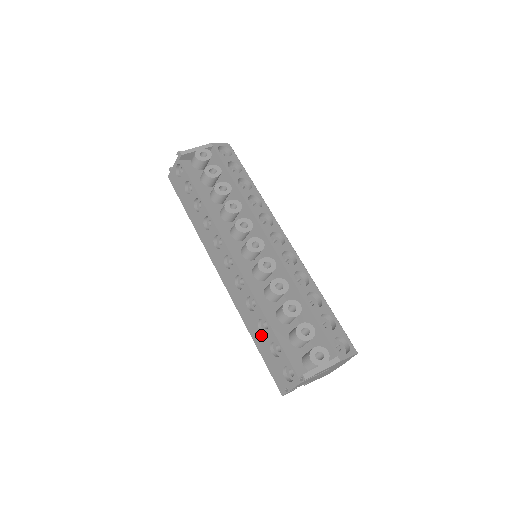
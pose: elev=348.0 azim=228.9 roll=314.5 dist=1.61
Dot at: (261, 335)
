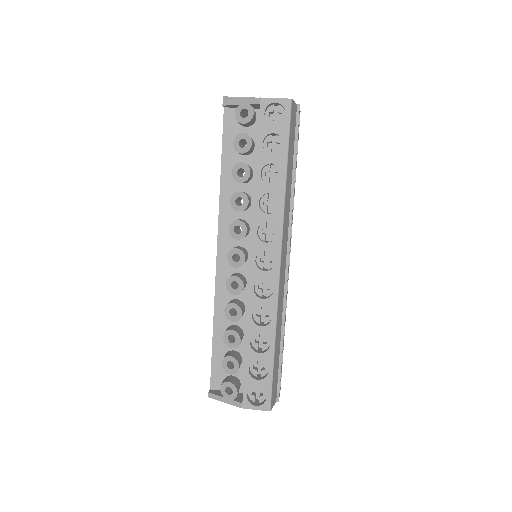
Dot at: occluded
